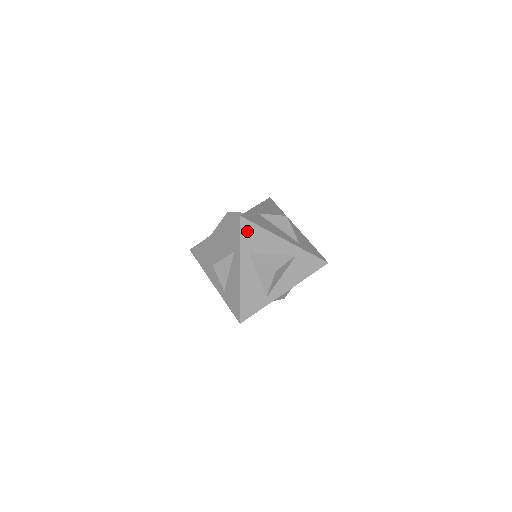
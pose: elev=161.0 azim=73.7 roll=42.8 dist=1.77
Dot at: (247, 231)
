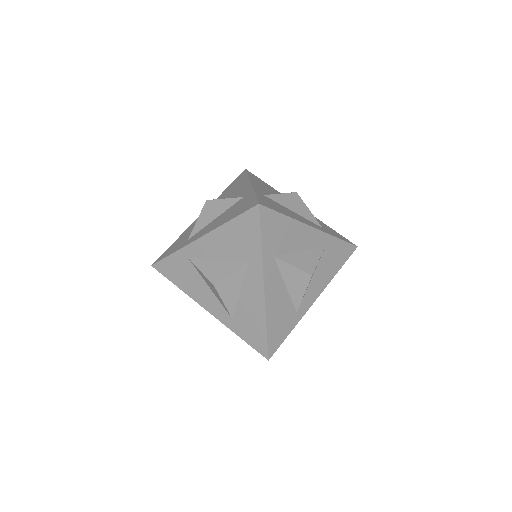
Dot at: (269, 225)
